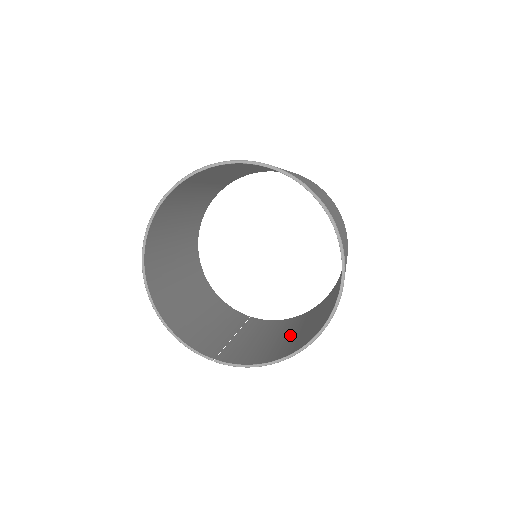
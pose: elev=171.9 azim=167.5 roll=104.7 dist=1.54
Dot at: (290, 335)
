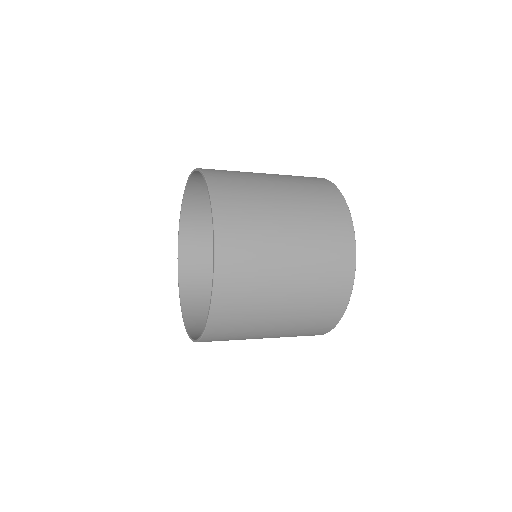
Dot at: (282, 264)
